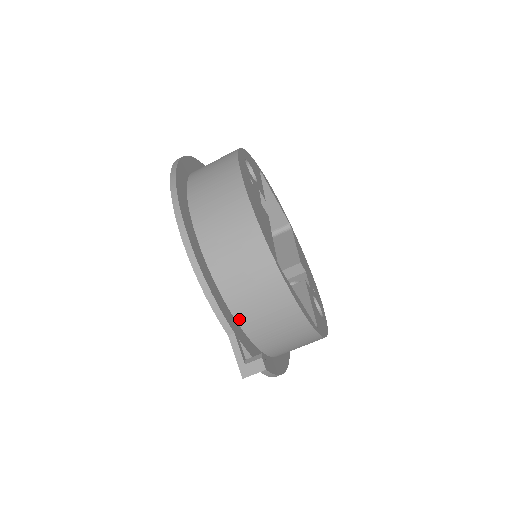
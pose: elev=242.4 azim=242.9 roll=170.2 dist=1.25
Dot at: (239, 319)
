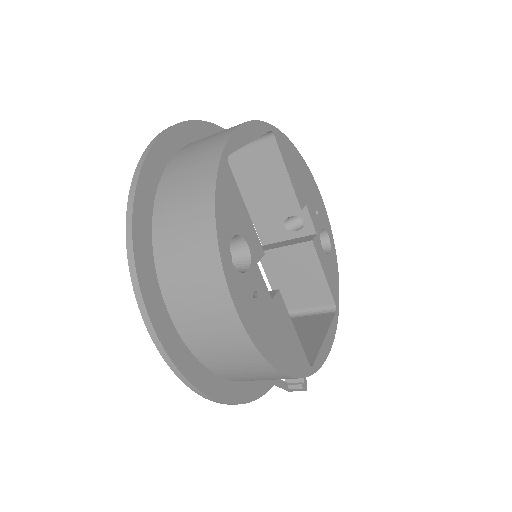
Dot at: occluded
